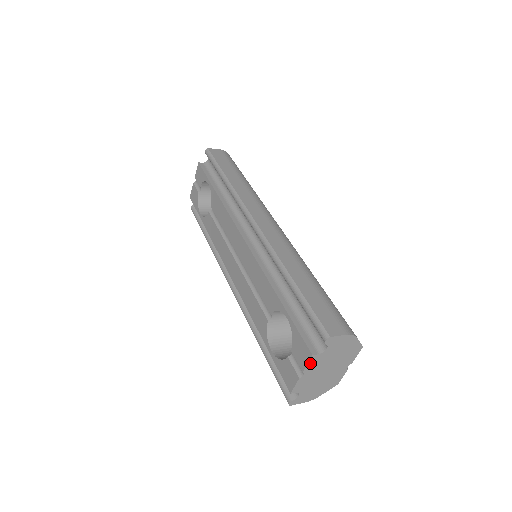
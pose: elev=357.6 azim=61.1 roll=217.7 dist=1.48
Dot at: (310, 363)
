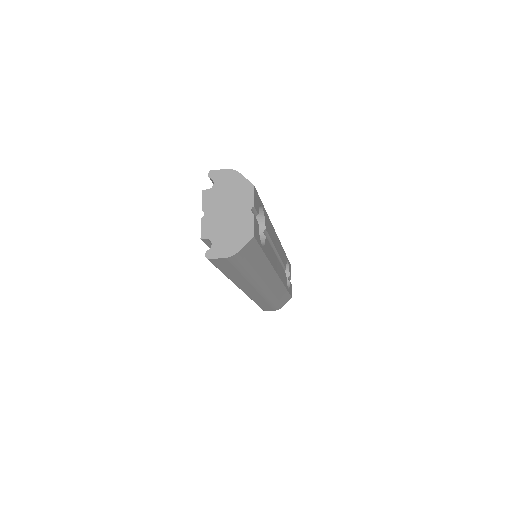
Dot at: (205, 200)
